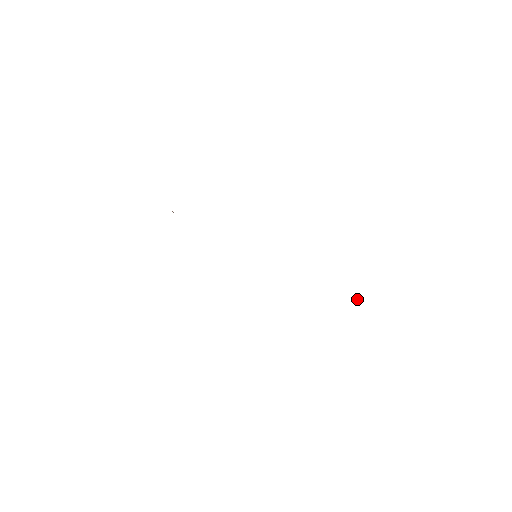
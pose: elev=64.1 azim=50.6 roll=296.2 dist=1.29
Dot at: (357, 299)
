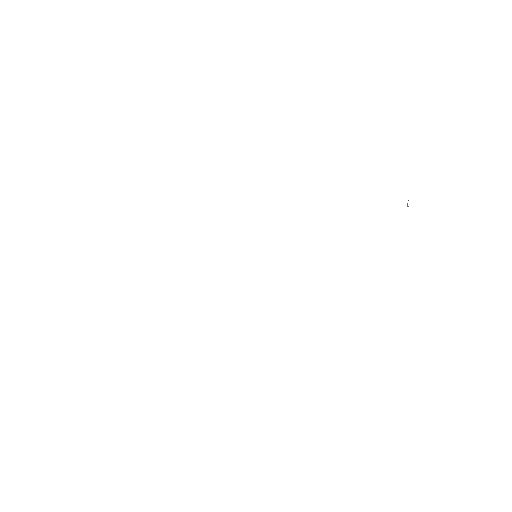
Dot at: occluded
